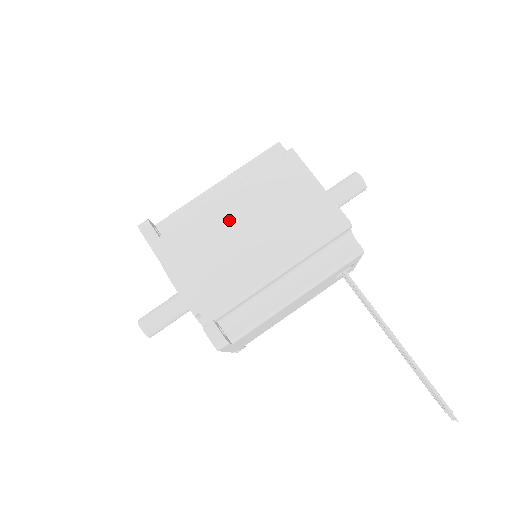
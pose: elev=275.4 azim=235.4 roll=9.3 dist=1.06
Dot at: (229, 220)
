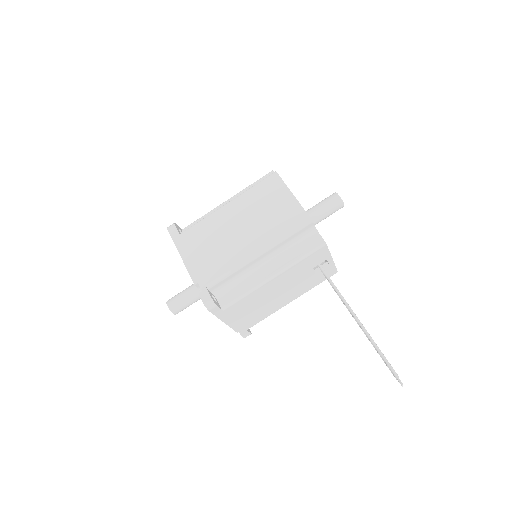
Dot at: (226, 221)
